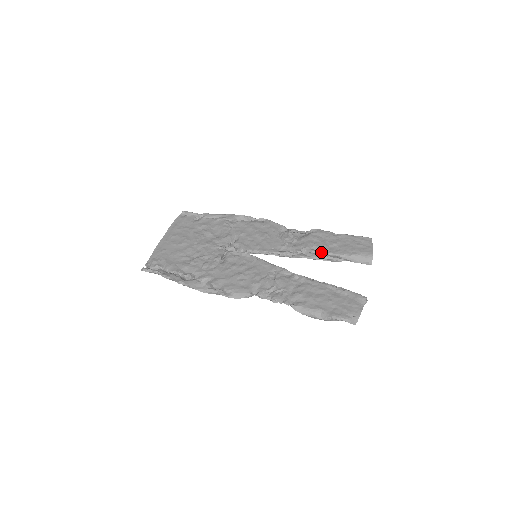
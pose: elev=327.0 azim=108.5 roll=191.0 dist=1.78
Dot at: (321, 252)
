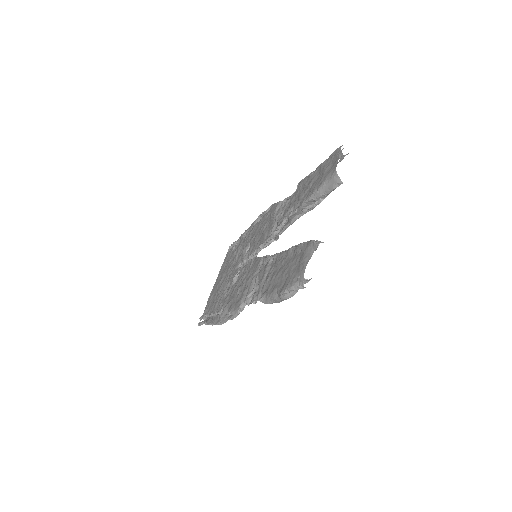
Dot at: (297, 209)
